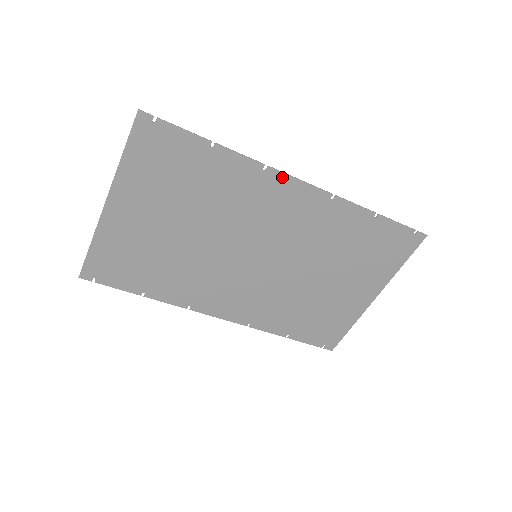
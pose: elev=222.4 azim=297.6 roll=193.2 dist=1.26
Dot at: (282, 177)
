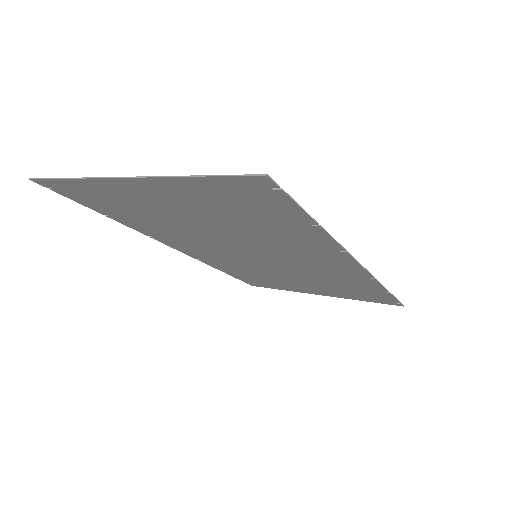
Dot at: (349, 259)
